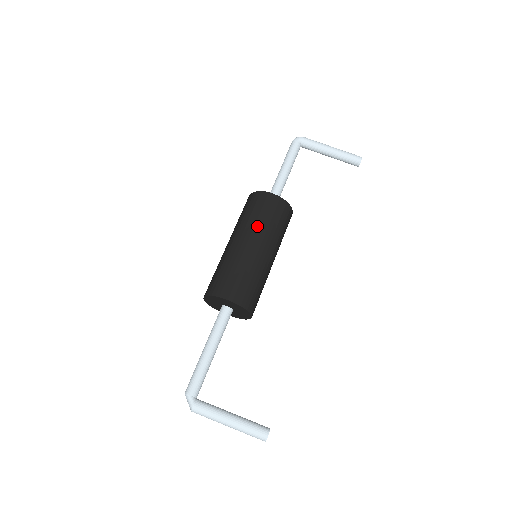
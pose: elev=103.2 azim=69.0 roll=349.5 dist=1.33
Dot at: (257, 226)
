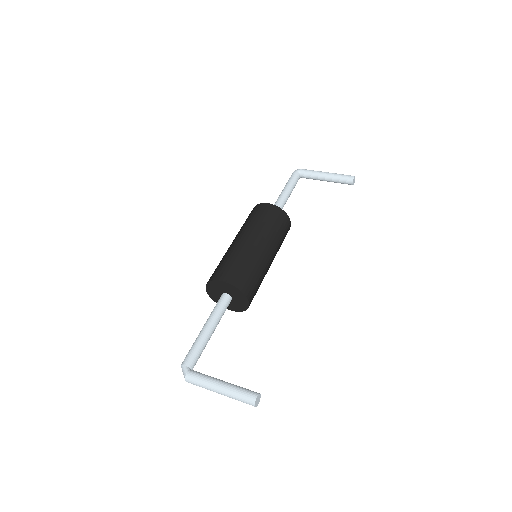
Dot at: (253, 226)
